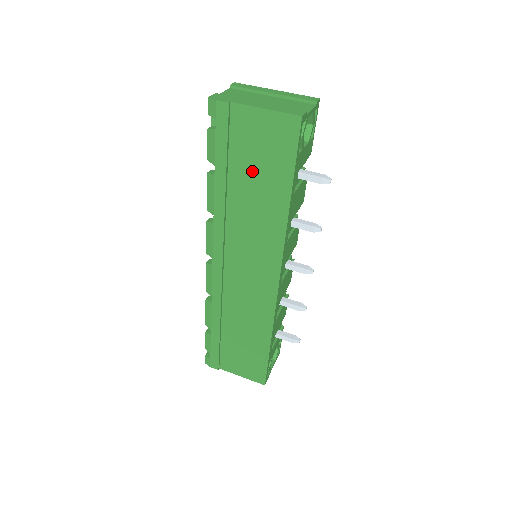
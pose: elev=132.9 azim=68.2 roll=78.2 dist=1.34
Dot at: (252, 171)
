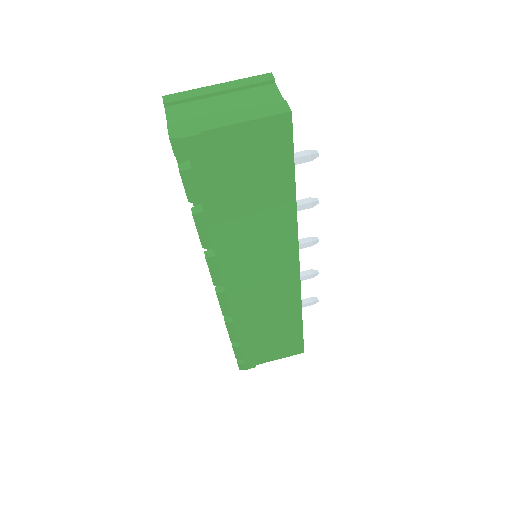
Dot at: (246, 189)
